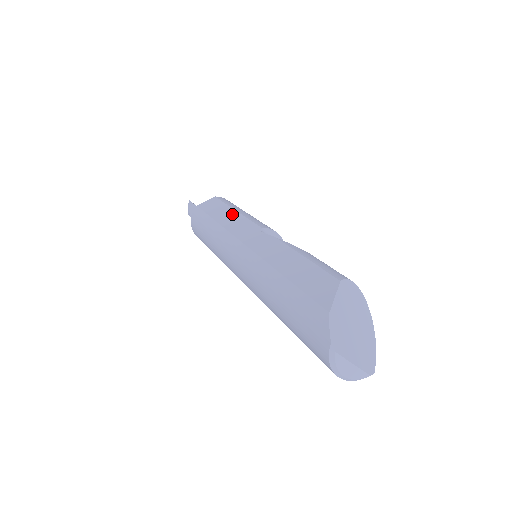
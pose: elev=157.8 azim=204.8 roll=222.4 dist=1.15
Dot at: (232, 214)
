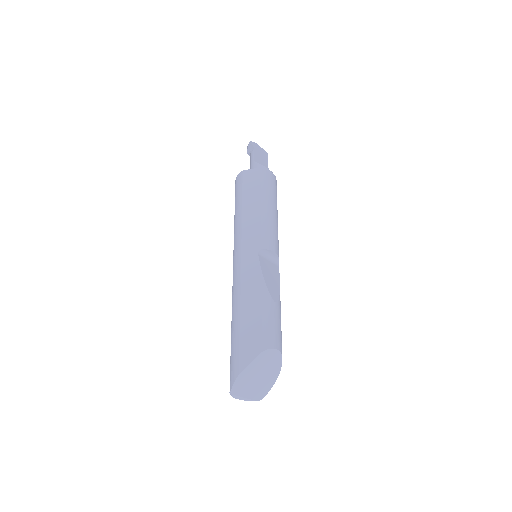
Dot at: (256, 209)
